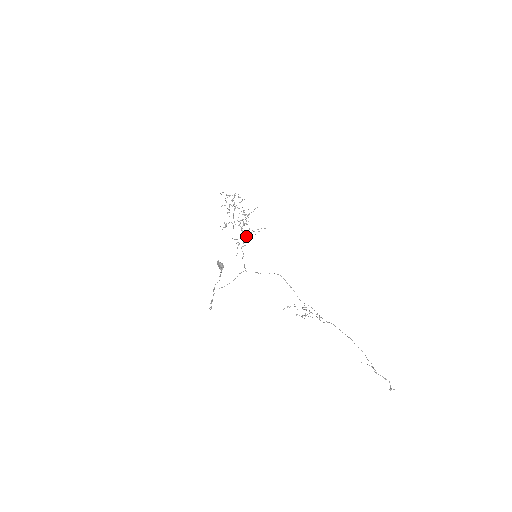
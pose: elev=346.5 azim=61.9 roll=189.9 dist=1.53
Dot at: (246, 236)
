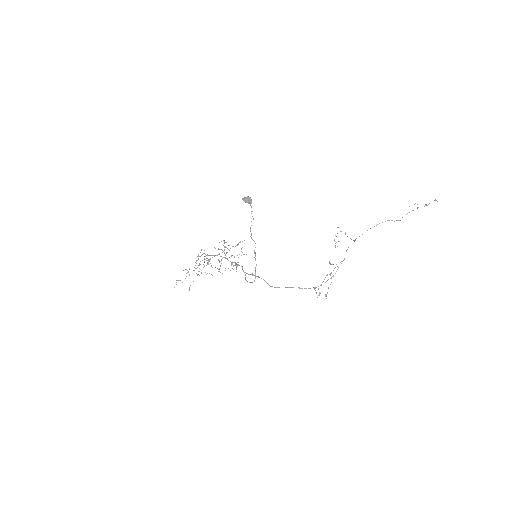
Dot at: (237, 245)
